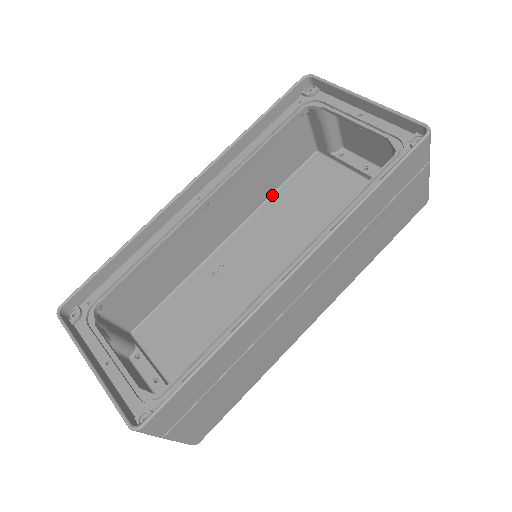
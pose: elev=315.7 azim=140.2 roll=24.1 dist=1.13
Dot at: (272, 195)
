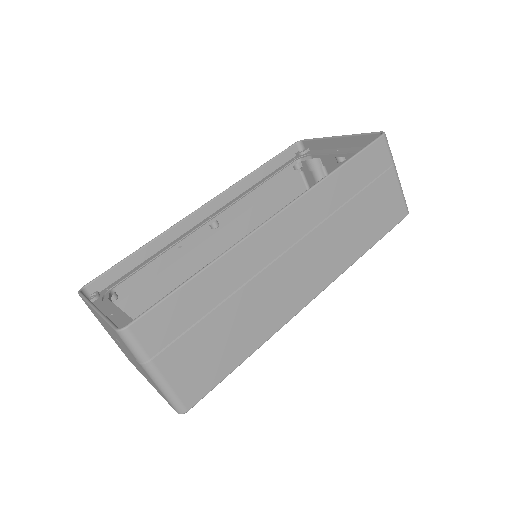
Dot at: occluded
